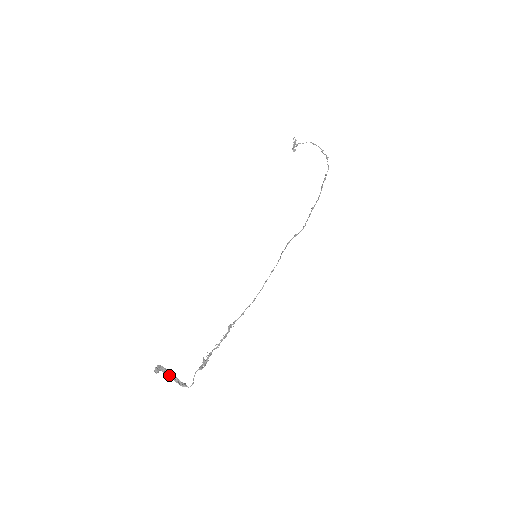
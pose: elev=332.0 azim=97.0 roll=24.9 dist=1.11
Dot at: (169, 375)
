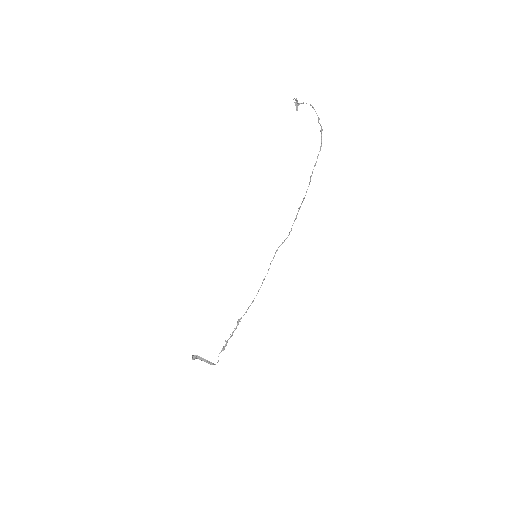
Dot at: (201, 360)
